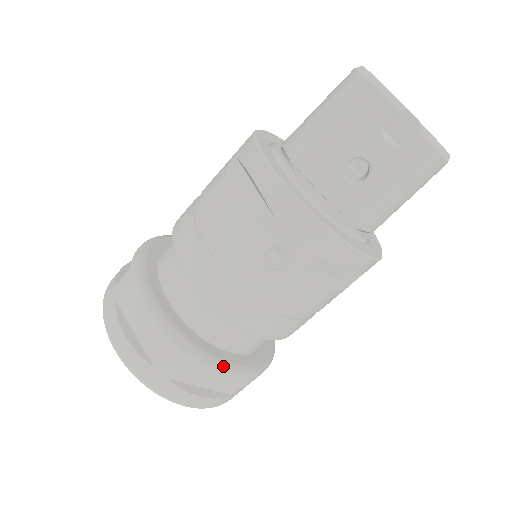
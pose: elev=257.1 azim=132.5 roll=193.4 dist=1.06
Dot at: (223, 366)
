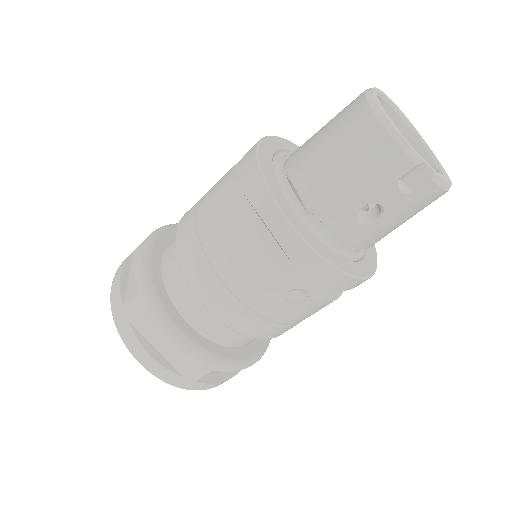
Dot at: (243, 363)
